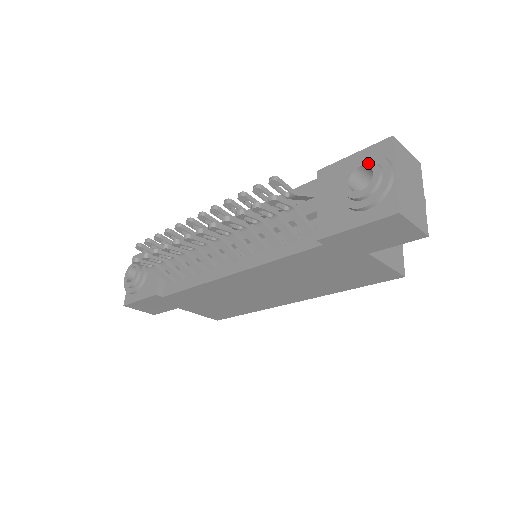
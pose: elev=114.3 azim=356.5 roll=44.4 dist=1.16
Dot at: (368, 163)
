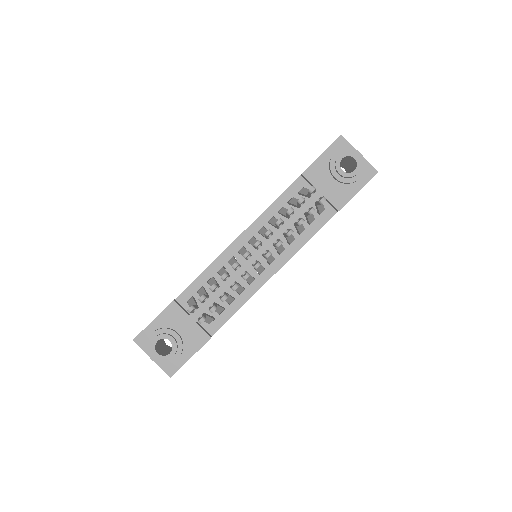
Dot at: (347, 154)
